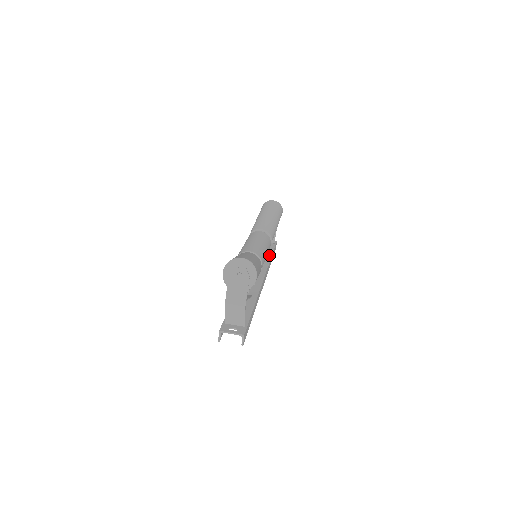
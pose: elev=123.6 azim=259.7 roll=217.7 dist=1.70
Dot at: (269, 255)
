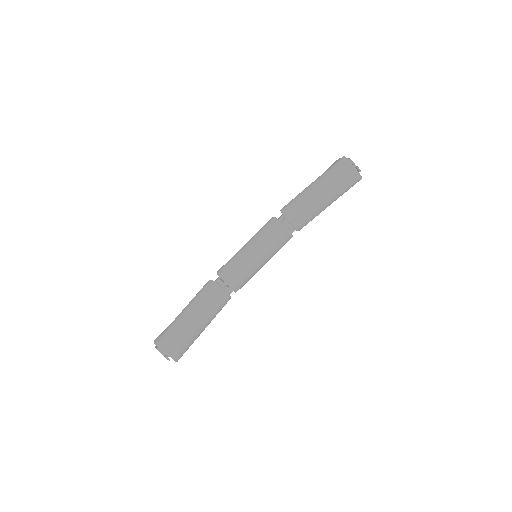
Dot at: occluded
